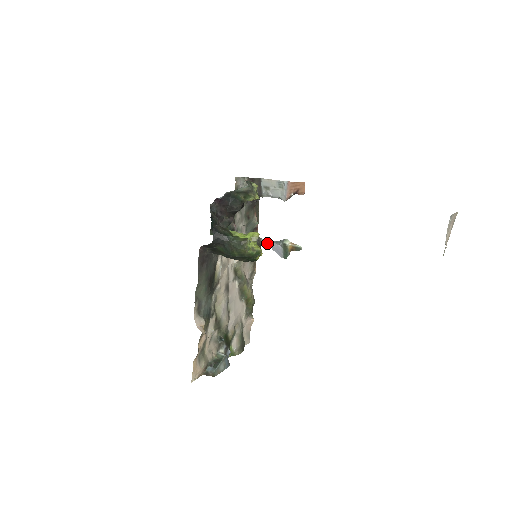
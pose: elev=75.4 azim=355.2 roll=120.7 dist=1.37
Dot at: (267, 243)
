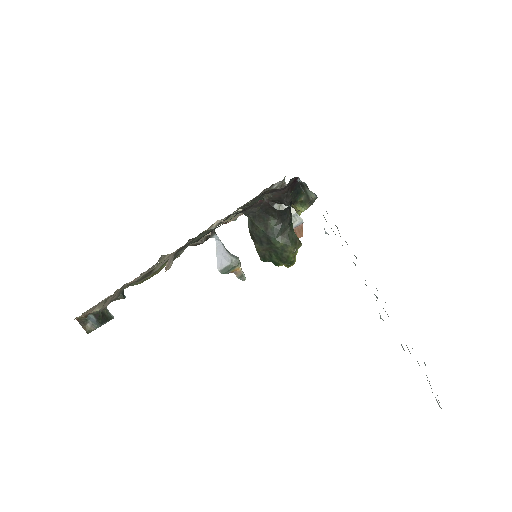
Dot at: (217, 243)
